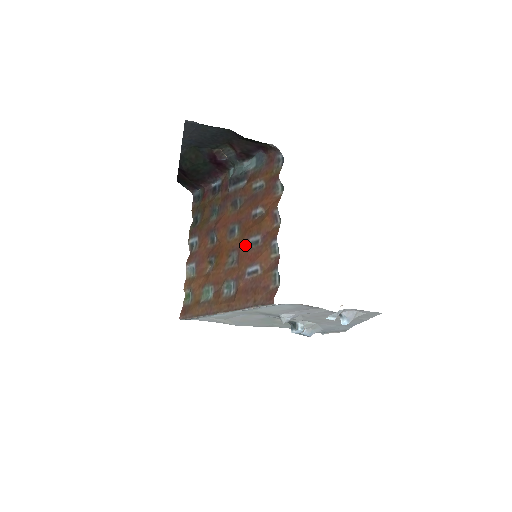
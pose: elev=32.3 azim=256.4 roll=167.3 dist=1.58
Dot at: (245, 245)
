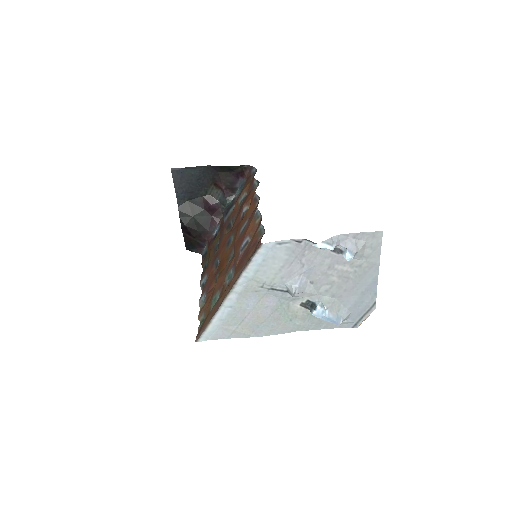
Dot at: (238, 238)
